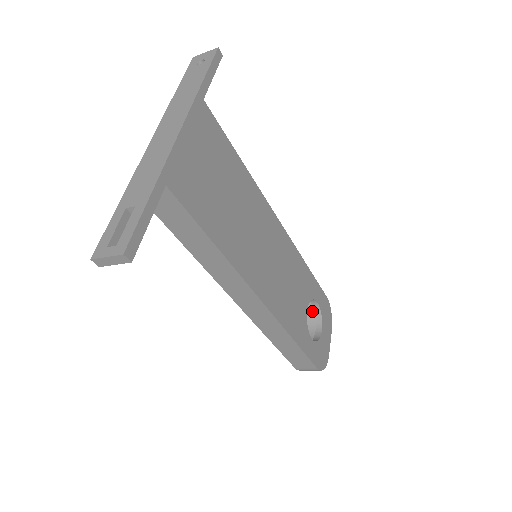
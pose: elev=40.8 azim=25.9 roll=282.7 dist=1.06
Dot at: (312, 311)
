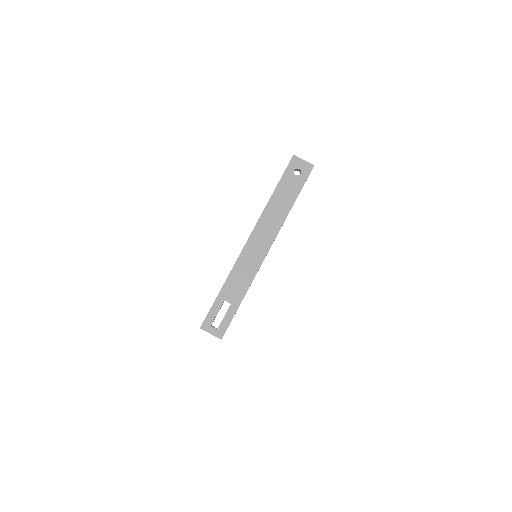
Dot at: occluded
